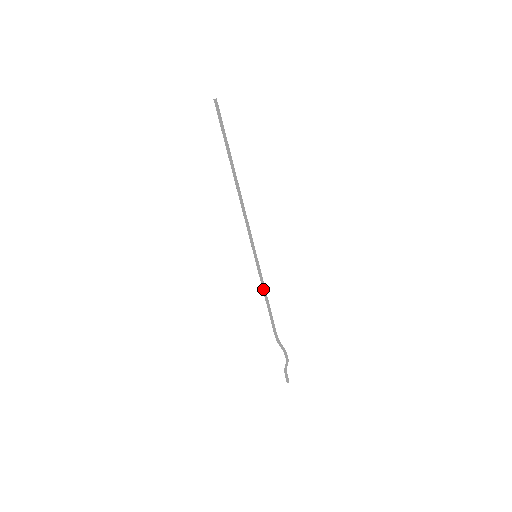
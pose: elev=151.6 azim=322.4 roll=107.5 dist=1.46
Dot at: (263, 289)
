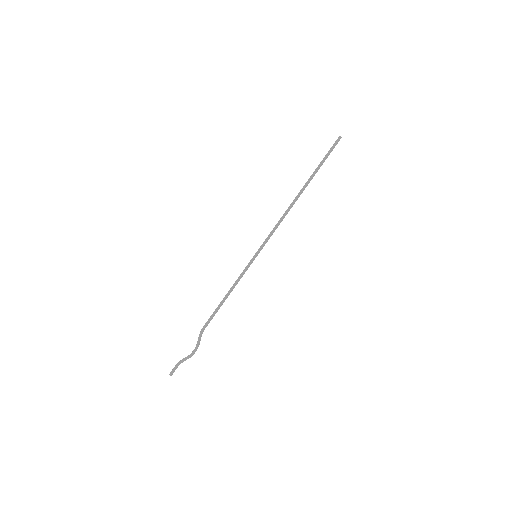
Dot at: (235, 284)
